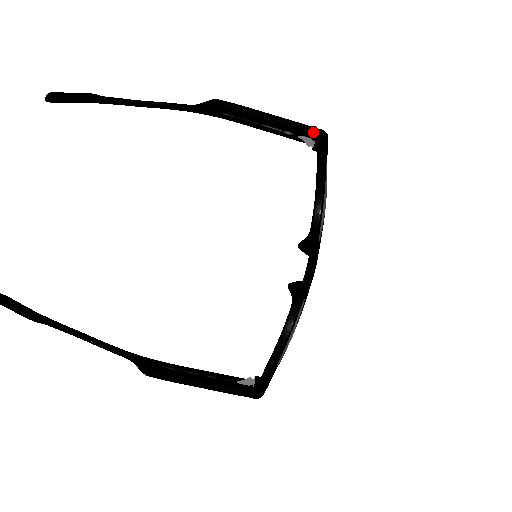
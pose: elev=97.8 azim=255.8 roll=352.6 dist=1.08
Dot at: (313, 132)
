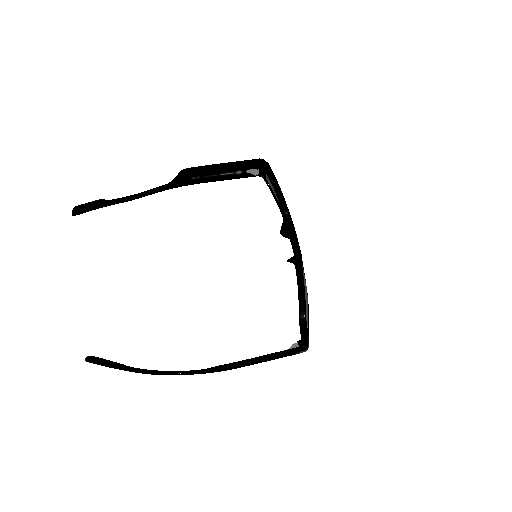
Dot at: (255, 162)
